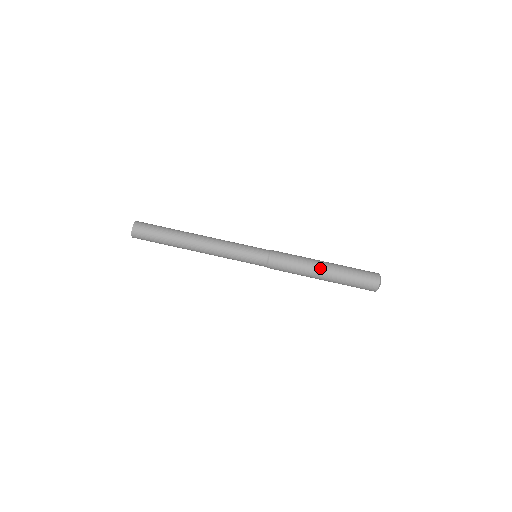
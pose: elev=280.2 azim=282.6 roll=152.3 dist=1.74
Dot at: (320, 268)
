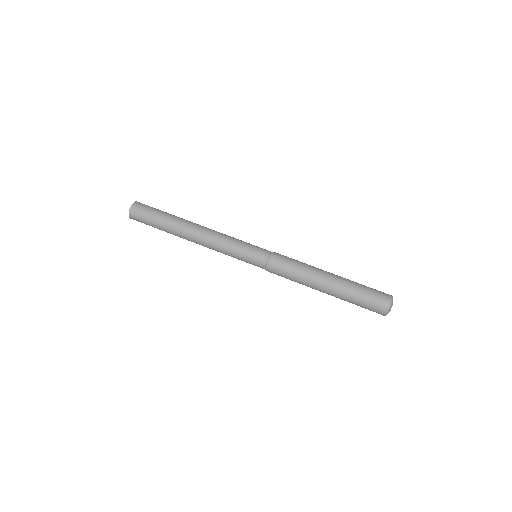
Dot at: (323, 281)
